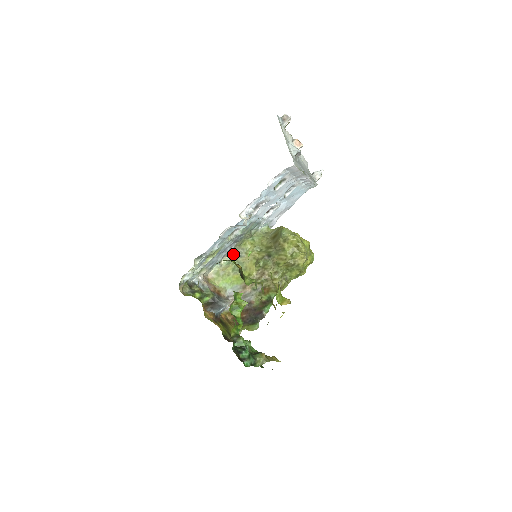
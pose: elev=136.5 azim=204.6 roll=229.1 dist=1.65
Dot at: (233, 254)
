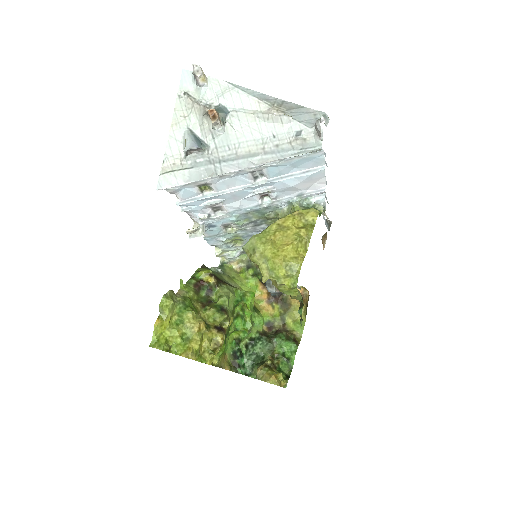
Dot at: occluded
